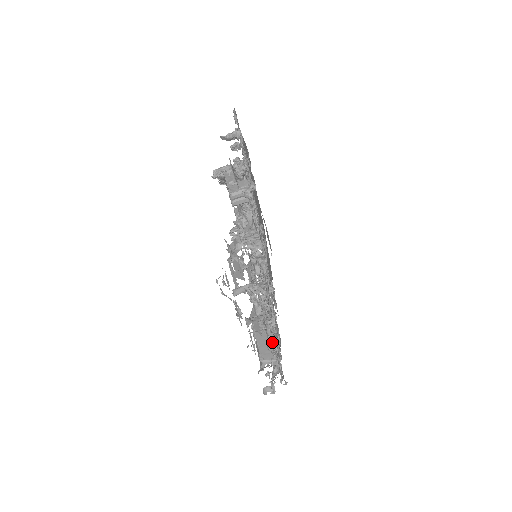
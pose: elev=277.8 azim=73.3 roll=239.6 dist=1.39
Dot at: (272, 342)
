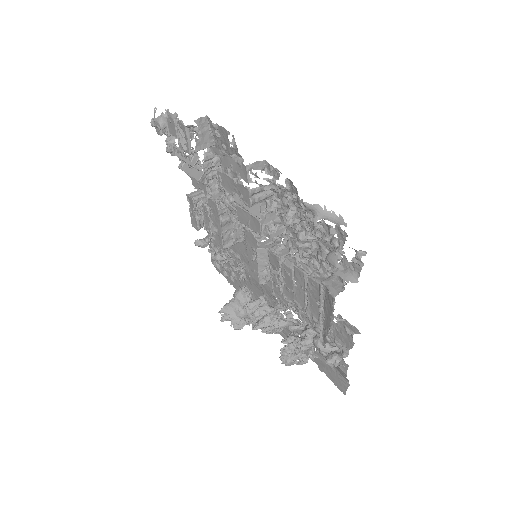
Dot at: occluded
